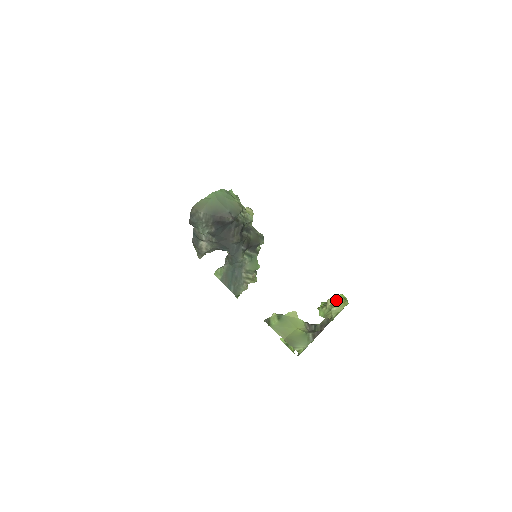
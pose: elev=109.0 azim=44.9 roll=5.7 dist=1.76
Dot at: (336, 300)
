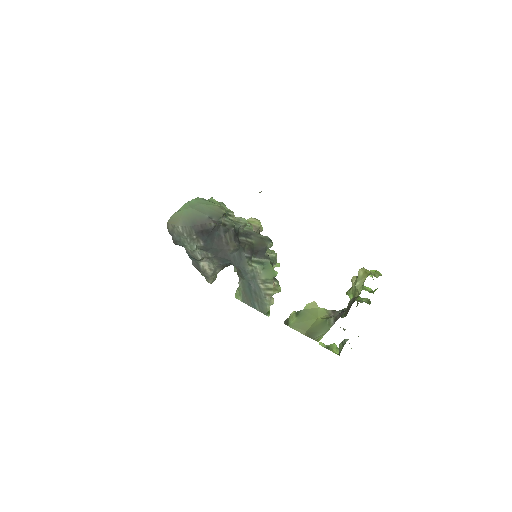
Dot at: (358, 273)
